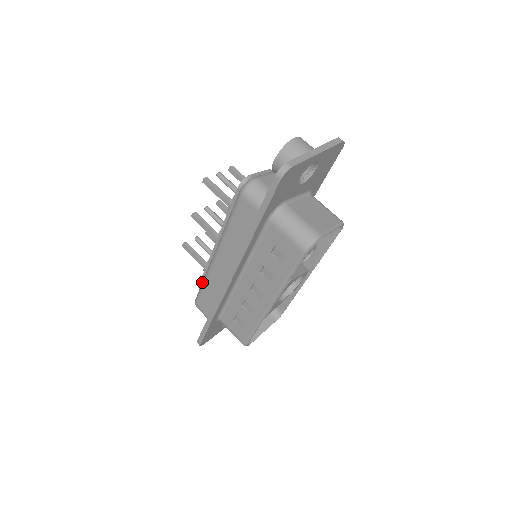
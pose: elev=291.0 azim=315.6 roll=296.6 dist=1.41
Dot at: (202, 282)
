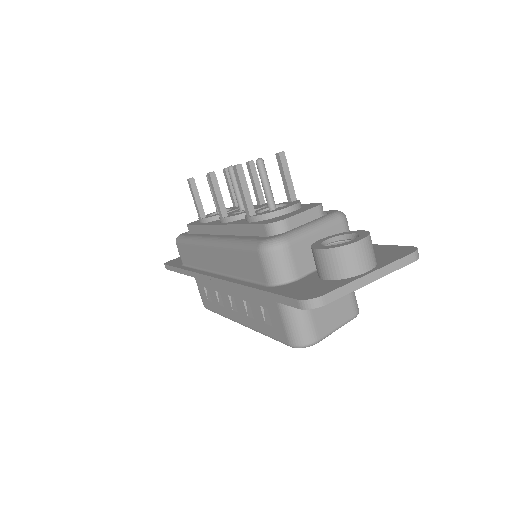
Dot at: (189, 238)
